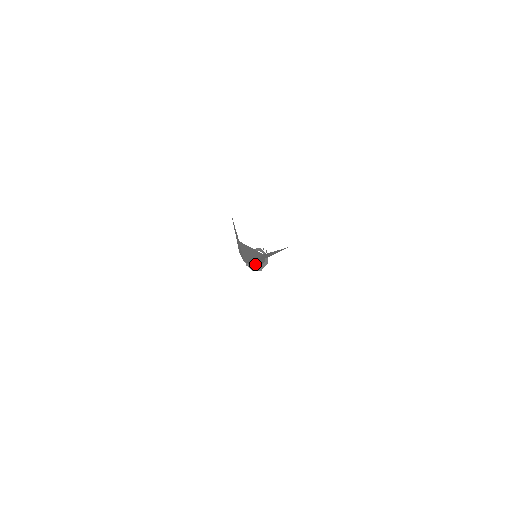
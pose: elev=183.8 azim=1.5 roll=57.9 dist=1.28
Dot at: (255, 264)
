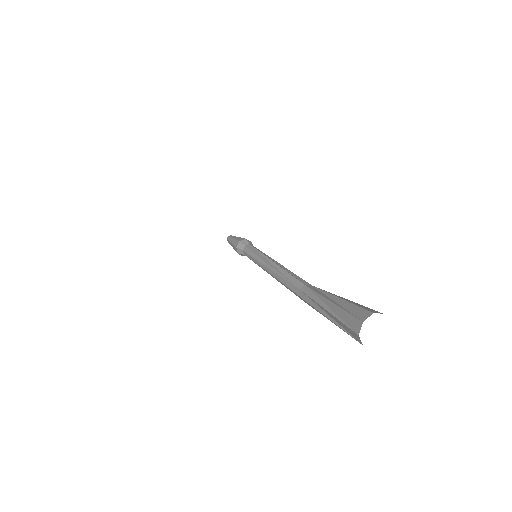
Dot at: occluded
